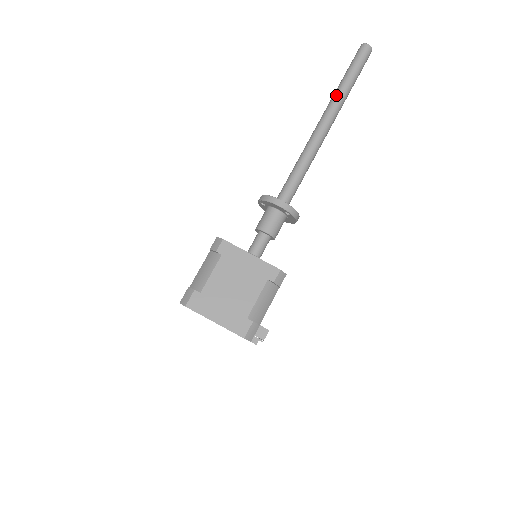
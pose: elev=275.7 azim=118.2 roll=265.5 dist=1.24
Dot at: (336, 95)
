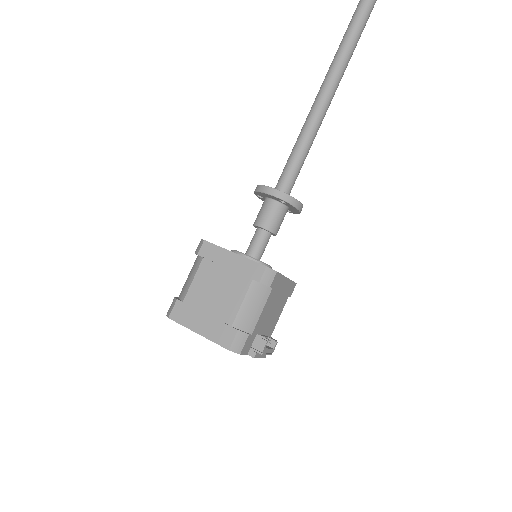
Dot at: (336, 56)
